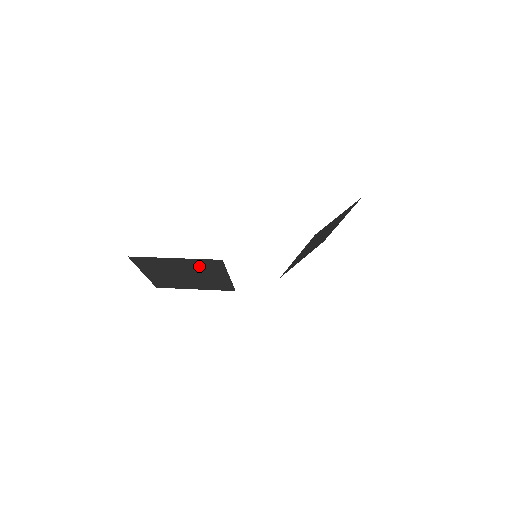
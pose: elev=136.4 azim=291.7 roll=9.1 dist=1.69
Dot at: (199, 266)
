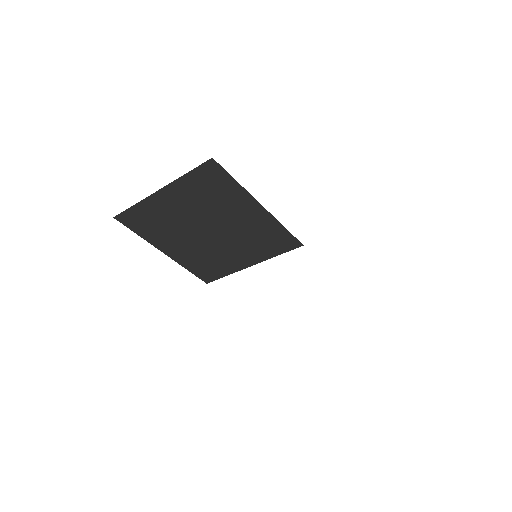
Dot at: (258, 233)
